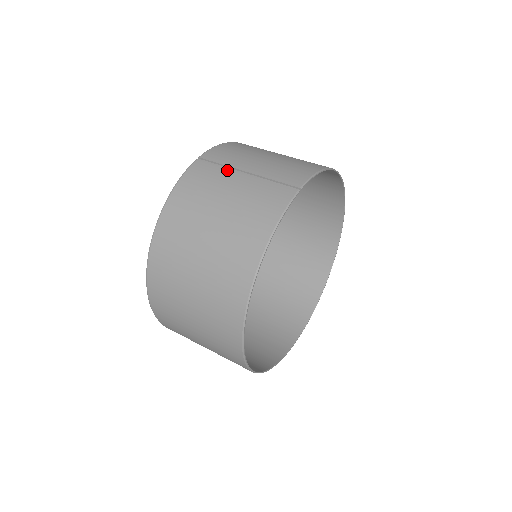
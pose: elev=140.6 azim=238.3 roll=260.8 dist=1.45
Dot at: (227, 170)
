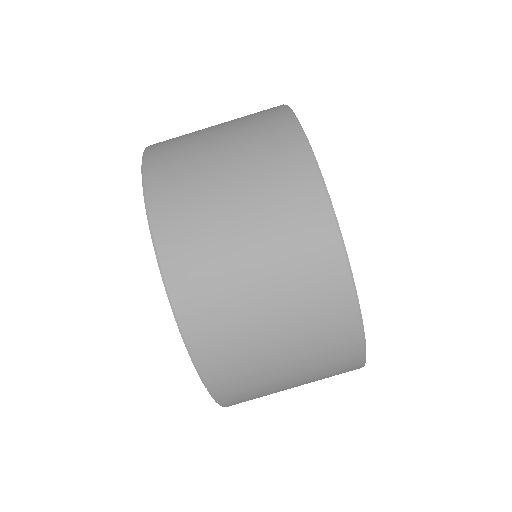
Dot at: (262, 378)
